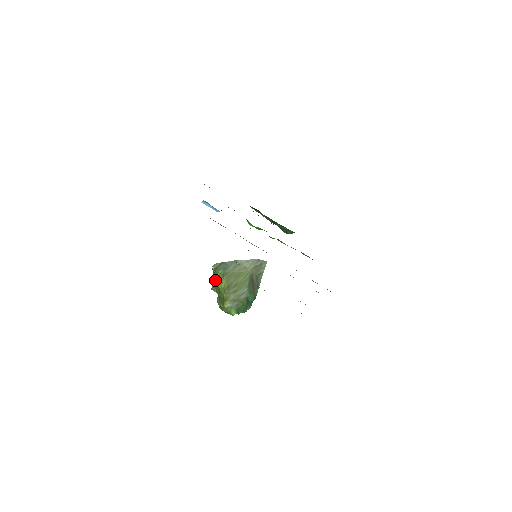
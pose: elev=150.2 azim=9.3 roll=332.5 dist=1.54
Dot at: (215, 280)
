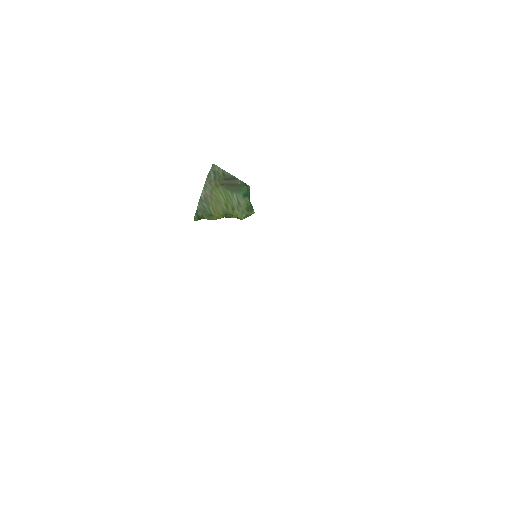
Dot at: occluded
